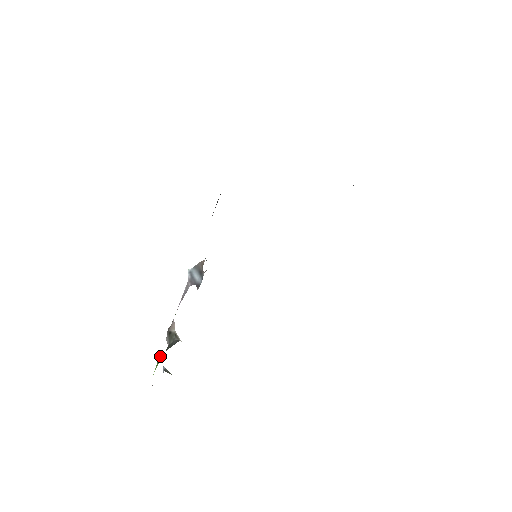
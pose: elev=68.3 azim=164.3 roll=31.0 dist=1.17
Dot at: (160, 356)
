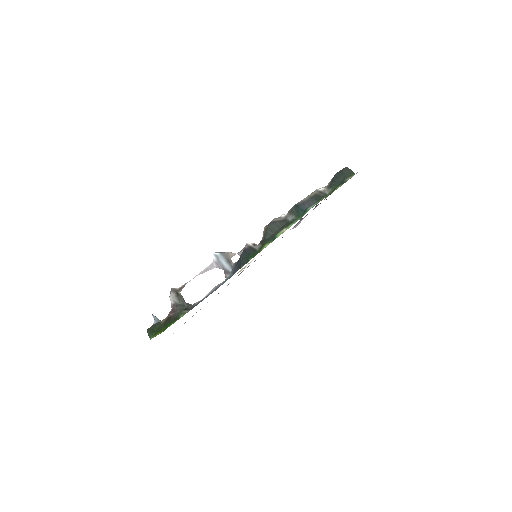
Dot at: (181, 316)
